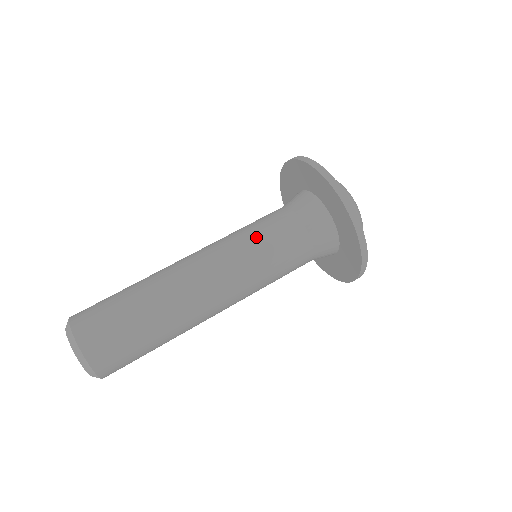
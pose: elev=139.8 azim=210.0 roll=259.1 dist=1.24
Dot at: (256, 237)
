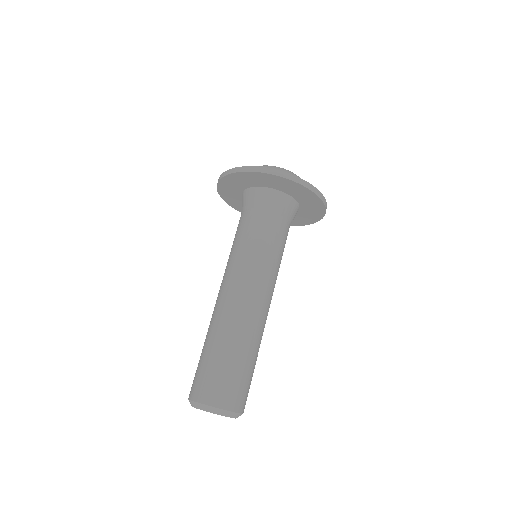
Dot at: (264, 249)
